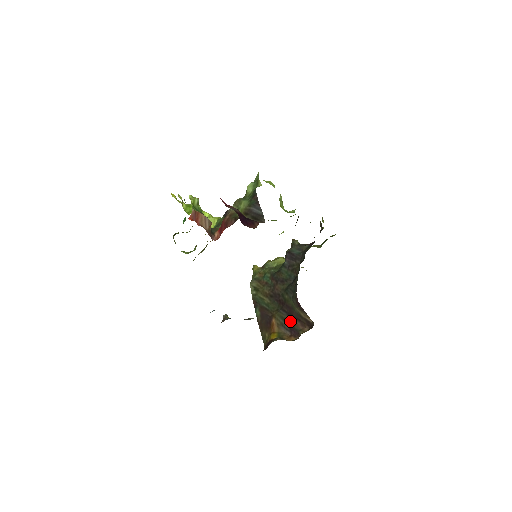
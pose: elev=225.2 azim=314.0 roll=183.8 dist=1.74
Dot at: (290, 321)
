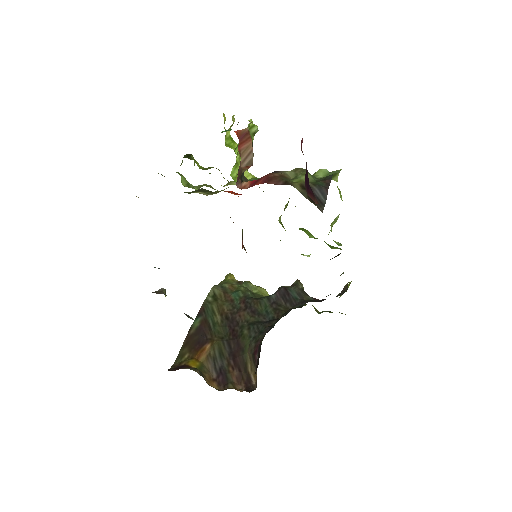
Dot at: (227, 362)
